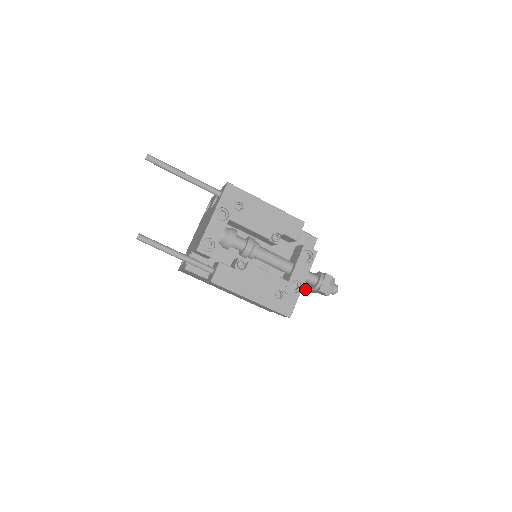
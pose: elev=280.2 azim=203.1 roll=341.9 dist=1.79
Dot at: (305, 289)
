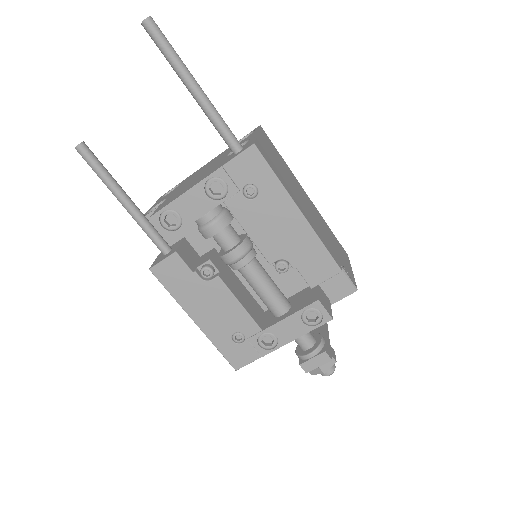
Dot at: occluded
